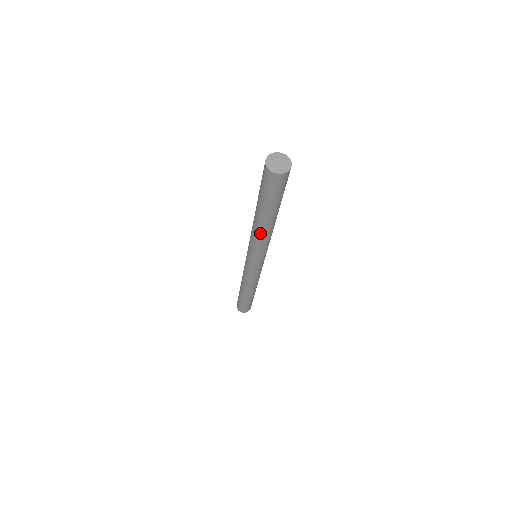
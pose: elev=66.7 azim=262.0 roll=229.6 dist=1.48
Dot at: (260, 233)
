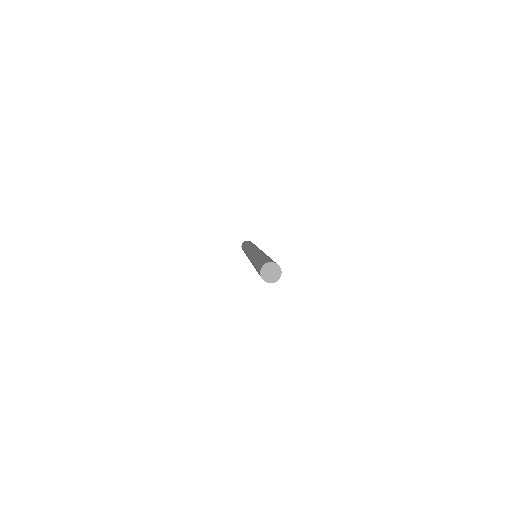
Dot at: occluded
